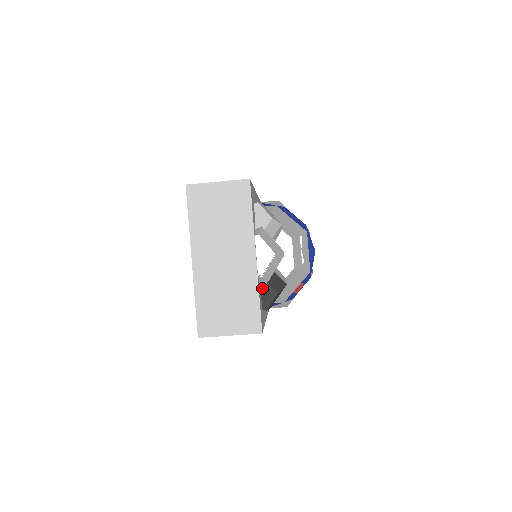
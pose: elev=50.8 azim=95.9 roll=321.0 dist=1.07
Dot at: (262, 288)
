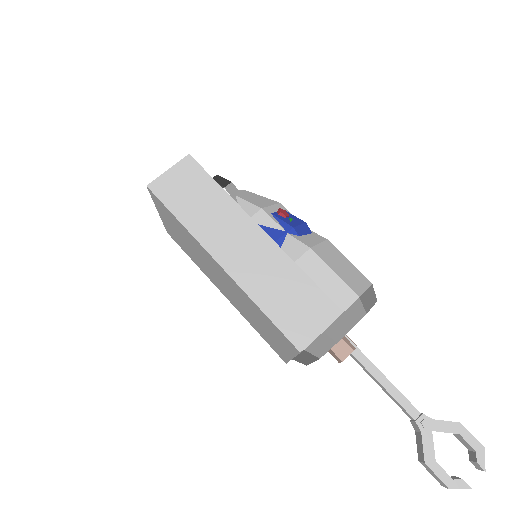
Dot at: occluded
